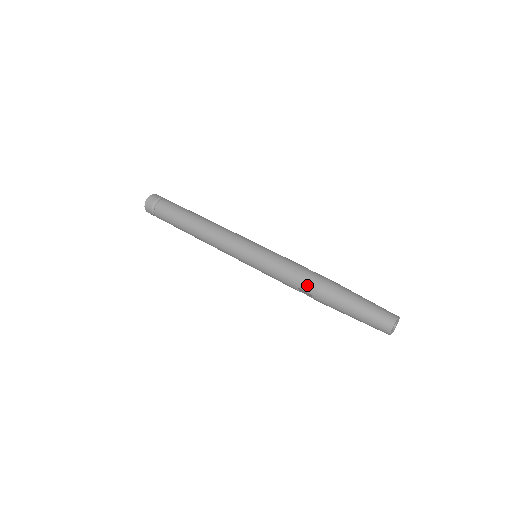
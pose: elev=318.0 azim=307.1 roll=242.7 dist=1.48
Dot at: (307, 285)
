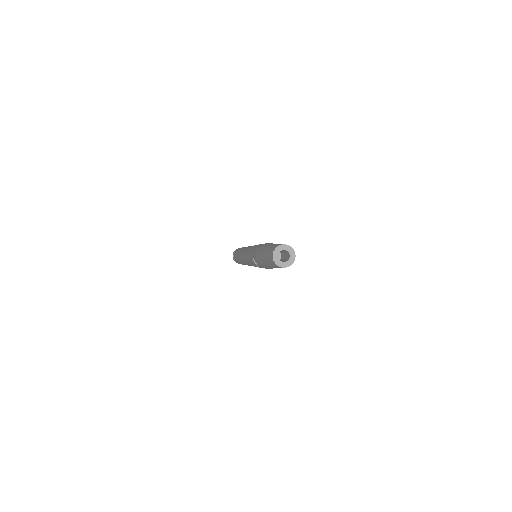
Dot at: (255, 249)
